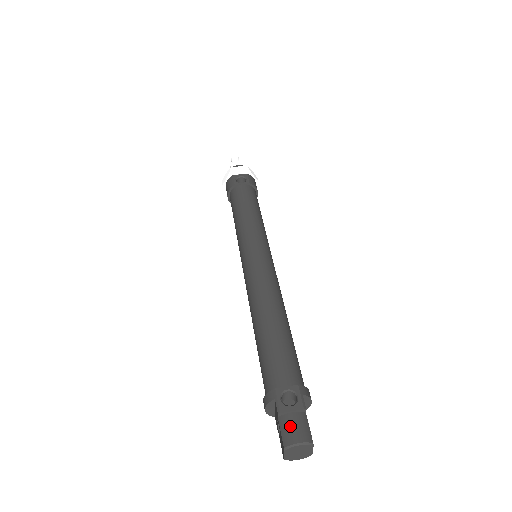
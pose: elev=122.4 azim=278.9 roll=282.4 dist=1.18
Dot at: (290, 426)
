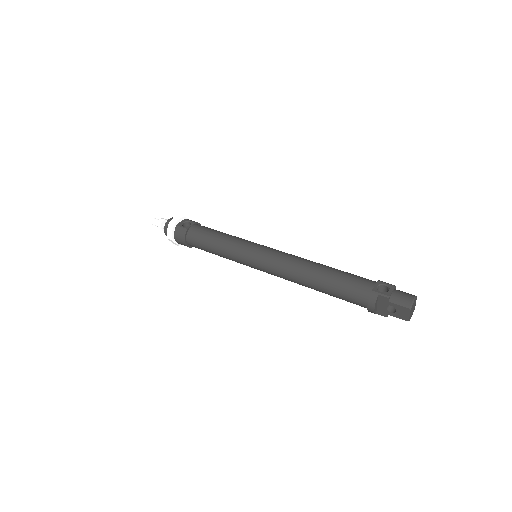
Dot at: (400, 297)
